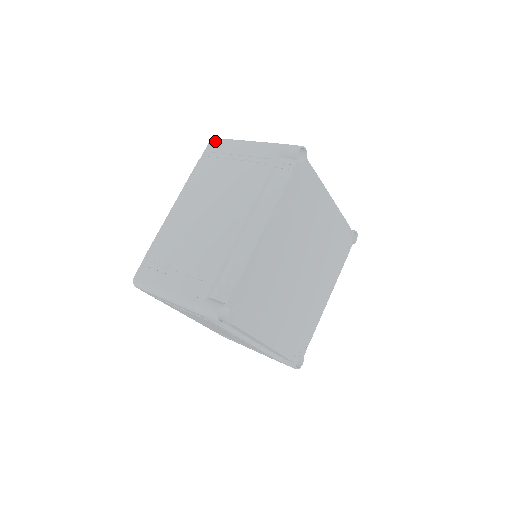
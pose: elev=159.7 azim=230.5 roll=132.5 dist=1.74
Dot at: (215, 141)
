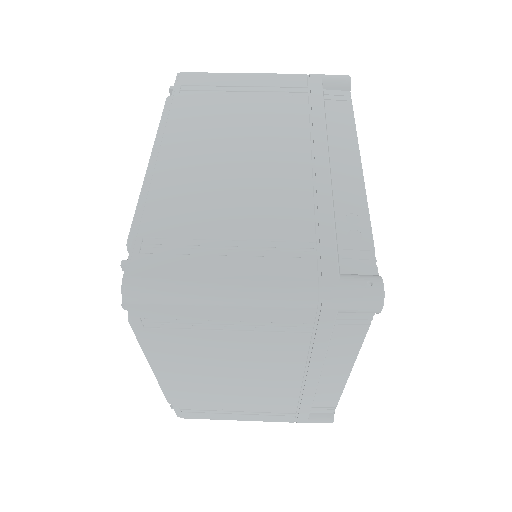
Dot at: (190, 73)
